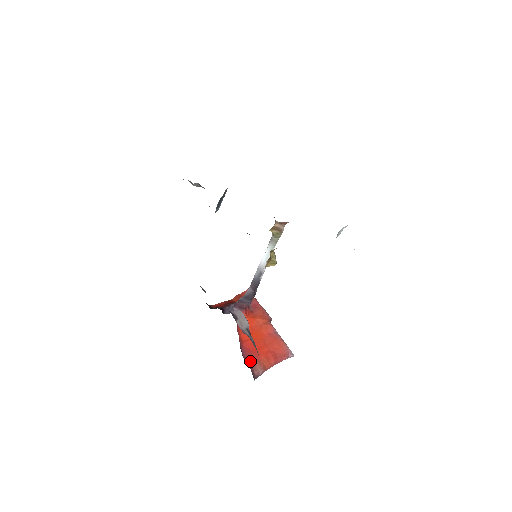
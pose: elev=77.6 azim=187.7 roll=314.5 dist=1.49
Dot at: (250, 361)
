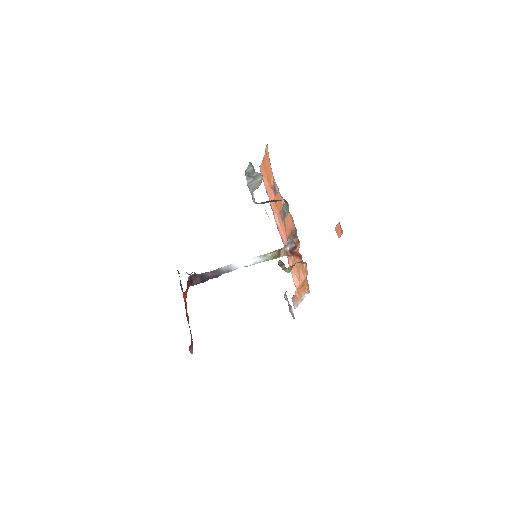
Dot at: occluded
